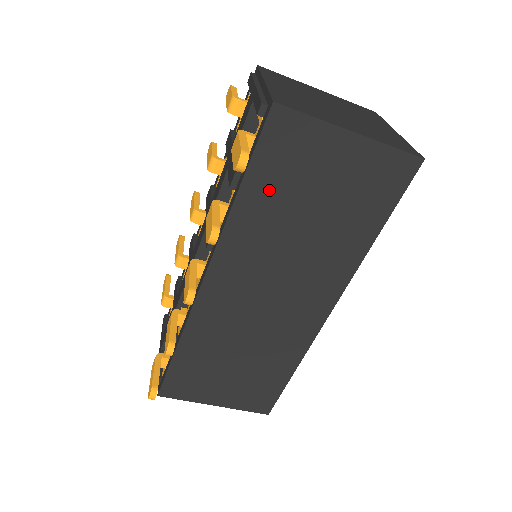
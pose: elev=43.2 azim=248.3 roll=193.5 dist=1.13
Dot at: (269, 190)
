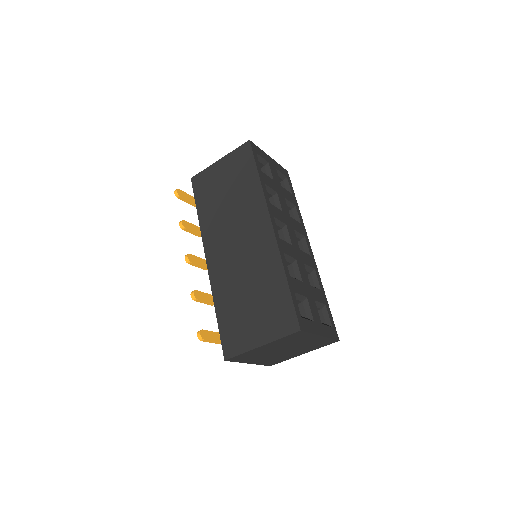
Dot at: (207, 202)
